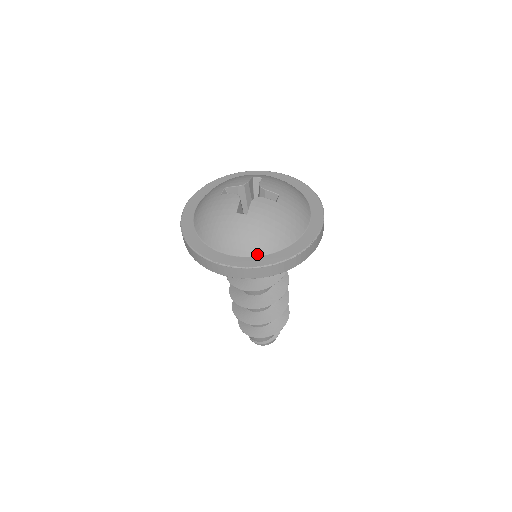
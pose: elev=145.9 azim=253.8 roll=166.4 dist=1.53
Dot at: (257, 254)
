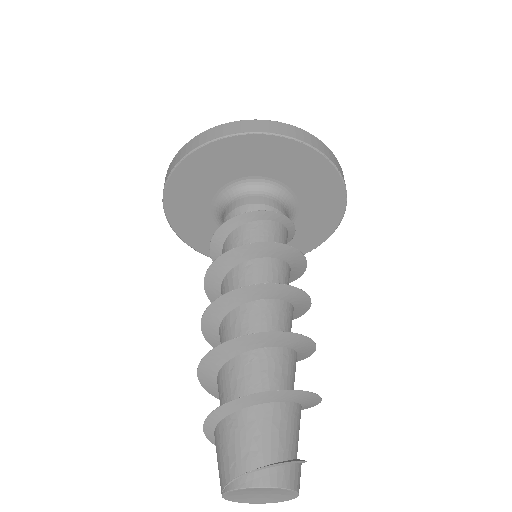
Dot at: occluded
